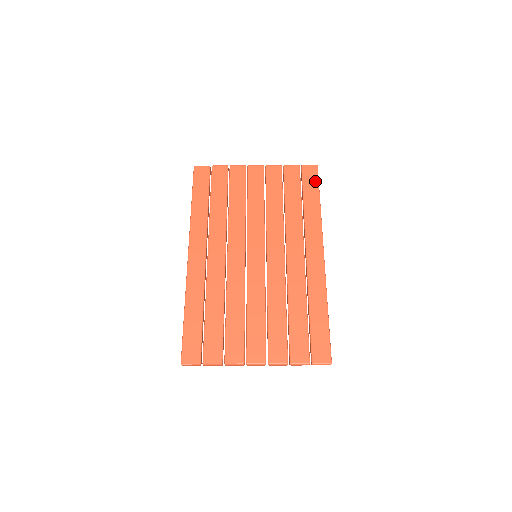
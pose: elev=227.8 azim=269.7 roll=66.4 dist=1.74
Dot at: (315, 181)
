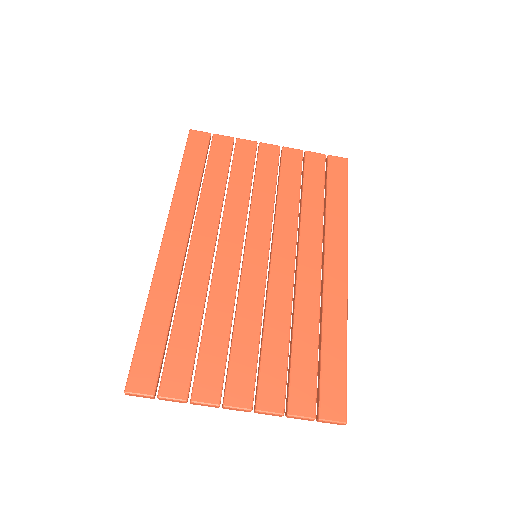
Dot at: (343, 176)
